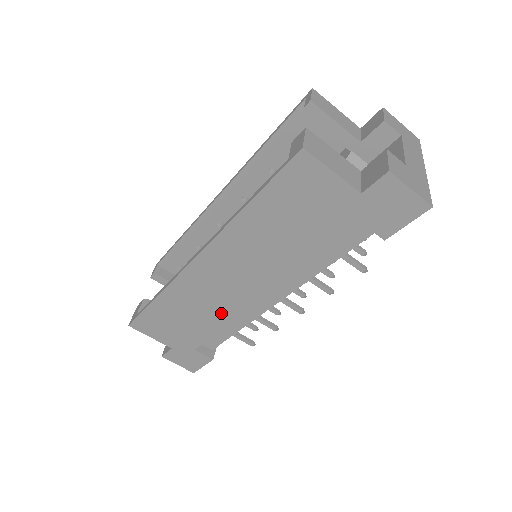
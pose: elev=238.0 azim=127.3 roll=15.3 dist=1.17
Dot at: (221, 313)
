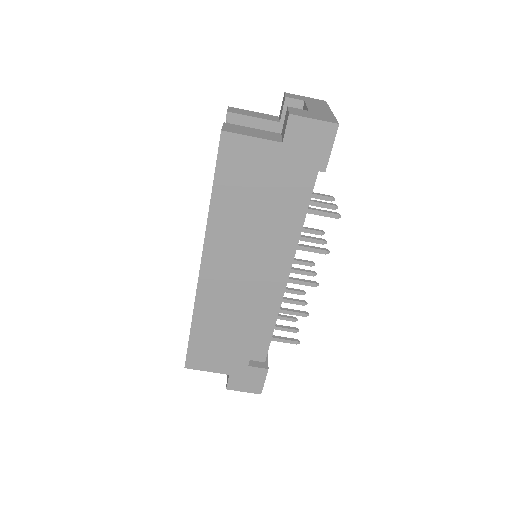
Dot at: (247, 313)
